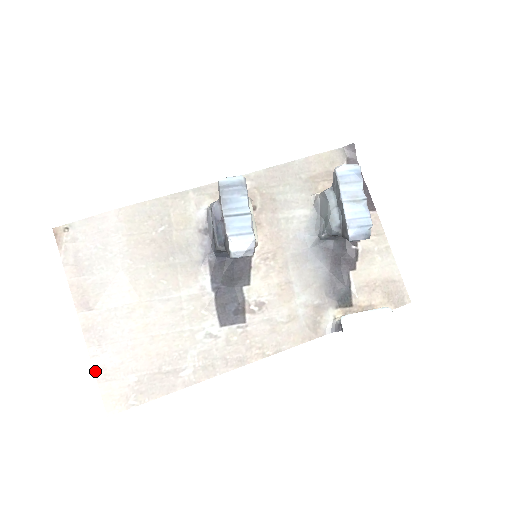
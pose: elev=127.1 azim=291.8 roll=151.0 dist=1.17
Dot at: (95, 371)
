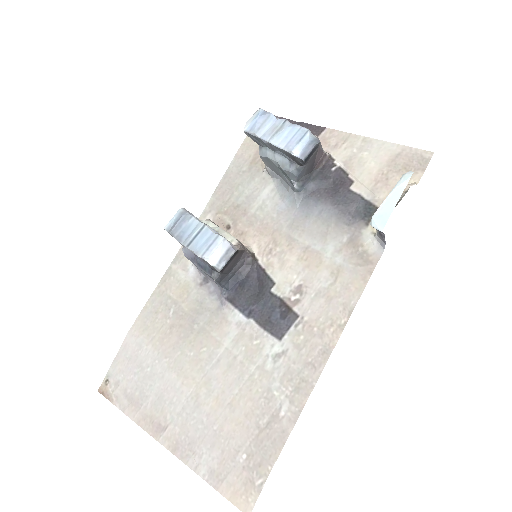
Dot at: (207, 481)
